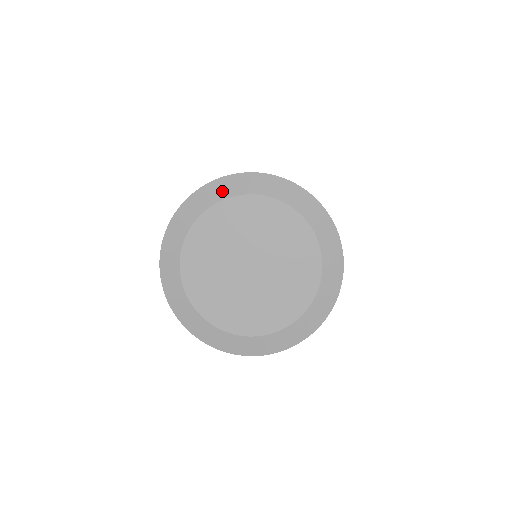
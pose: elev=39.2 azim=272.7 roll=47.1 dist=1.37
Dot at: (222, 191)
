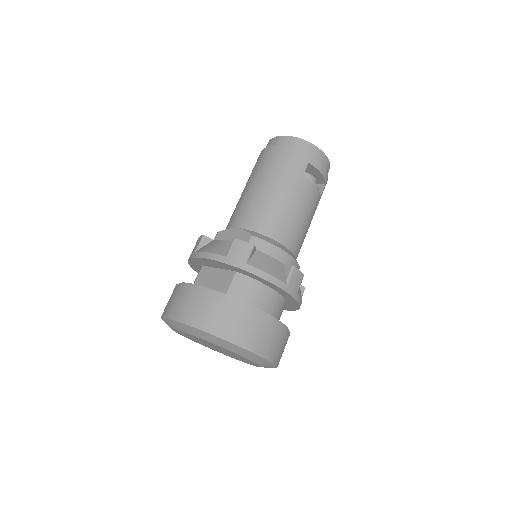
Dot at: (171, 325)
